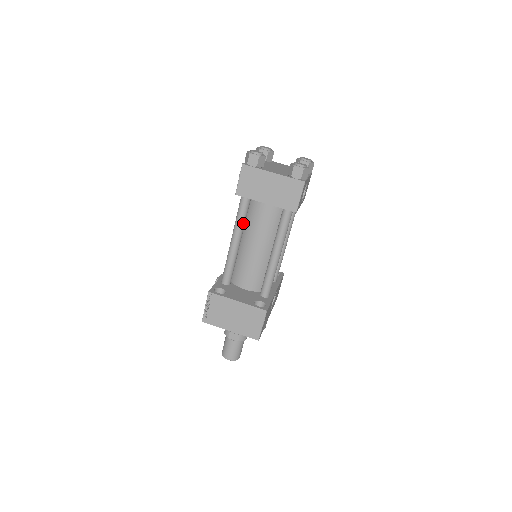
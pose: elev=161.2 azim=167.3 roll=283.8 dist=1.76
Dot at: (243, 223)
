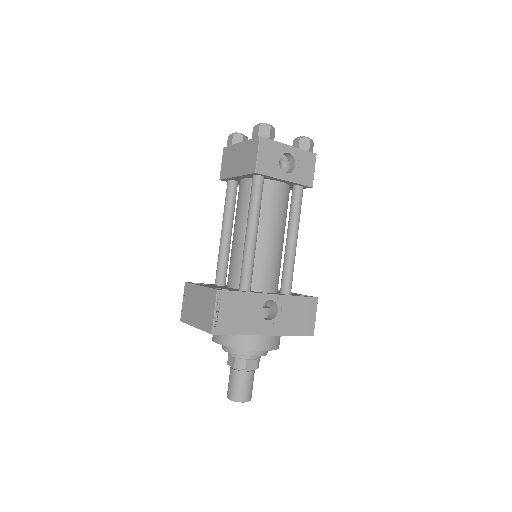
Dot at: (229, 210)
